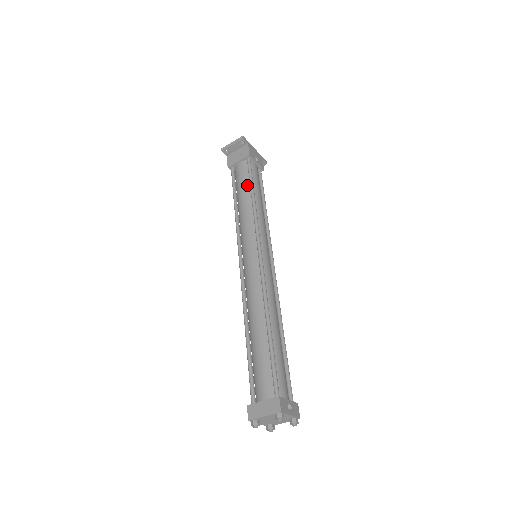
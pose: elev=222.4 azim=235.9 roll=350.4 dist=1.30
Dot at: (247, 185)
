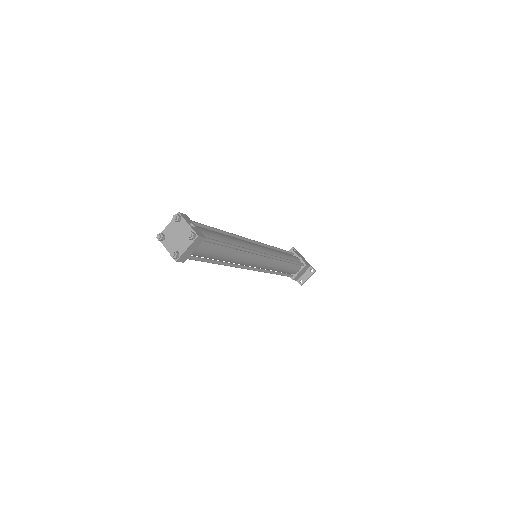
Dot at: occluded
